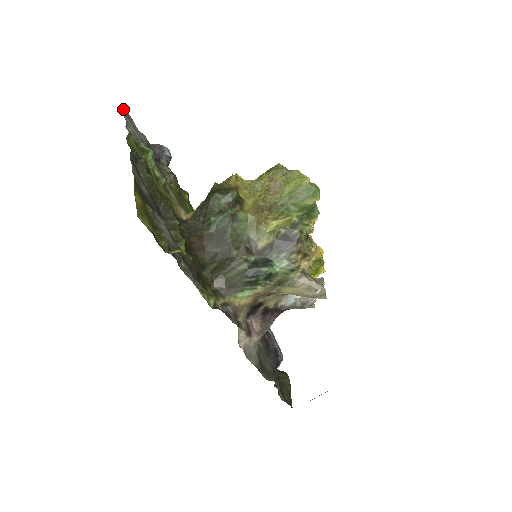
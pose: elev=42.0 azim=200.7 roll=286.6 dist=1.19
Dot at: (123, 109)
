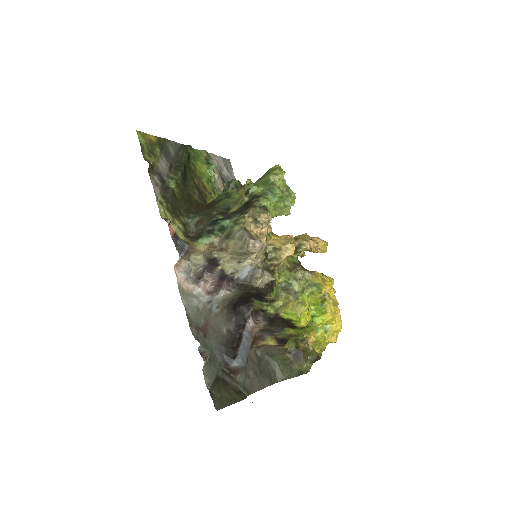
Dot at: (226, 159)
